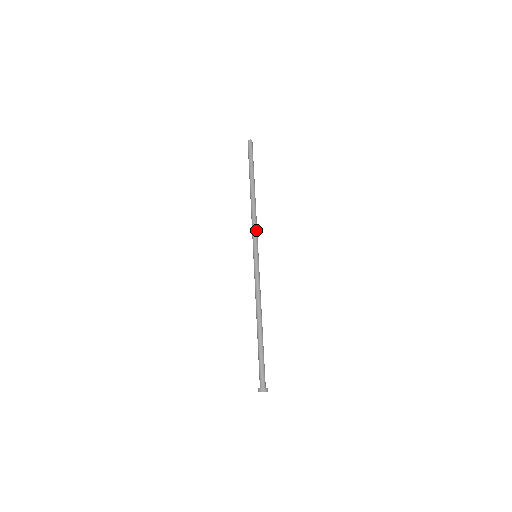
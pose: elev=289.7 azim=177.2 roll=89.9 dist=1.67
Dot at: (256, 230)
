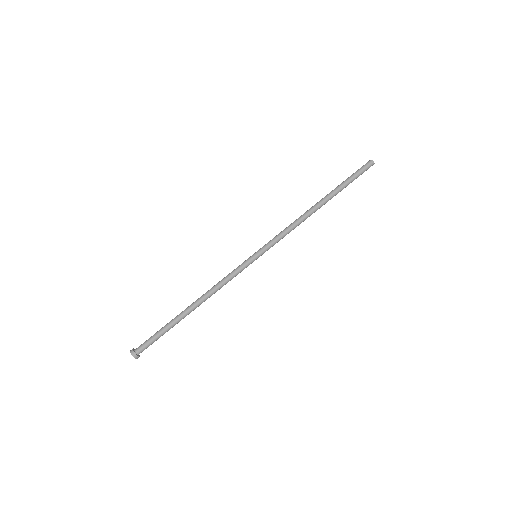
Dot at: (282, 237)
